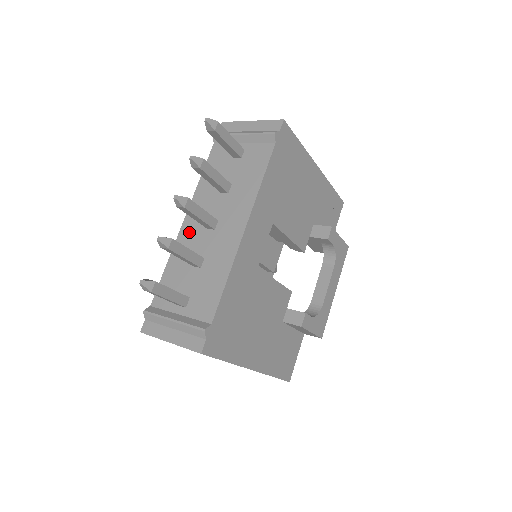
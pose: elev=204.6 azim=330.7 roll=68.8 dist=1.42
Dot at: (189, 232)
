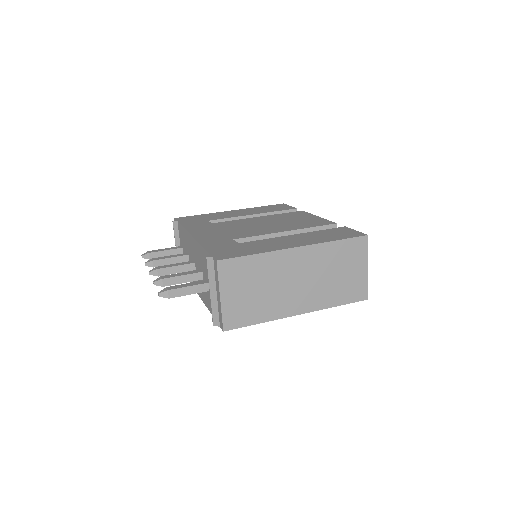
Dot at: (190, 244)
